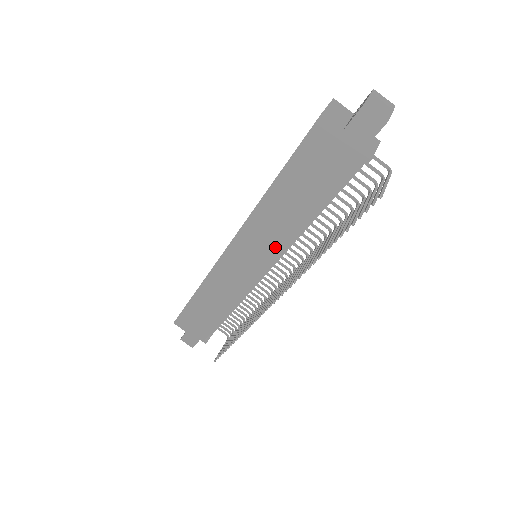
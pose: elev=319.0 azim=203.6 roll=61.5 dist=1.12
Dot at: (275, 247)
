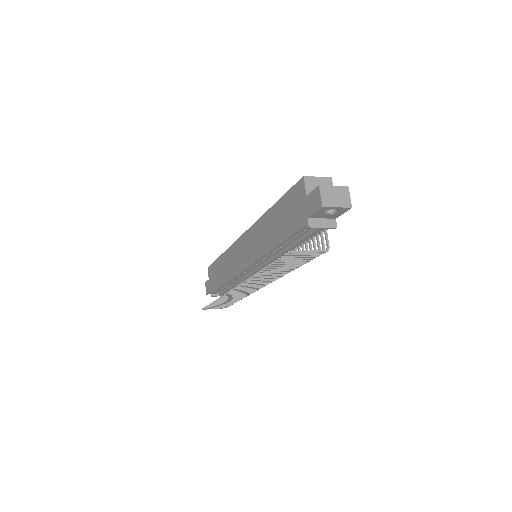
Dot at: (257, 253)
